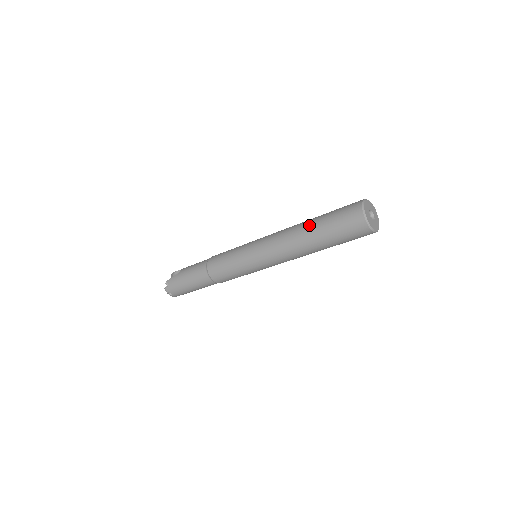
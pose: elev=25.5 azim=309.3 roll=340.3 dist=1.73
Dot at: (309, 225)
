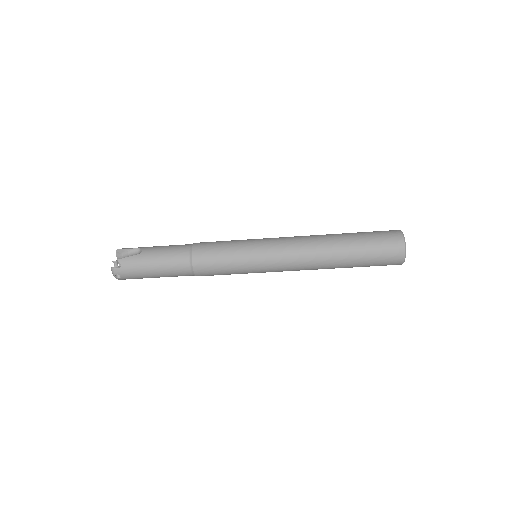
Dot at: (341, 242)
